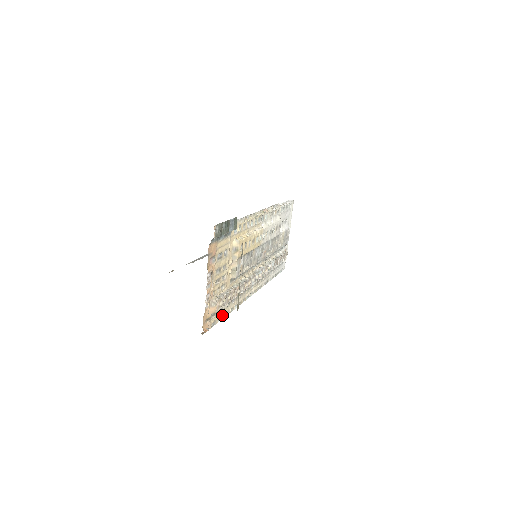
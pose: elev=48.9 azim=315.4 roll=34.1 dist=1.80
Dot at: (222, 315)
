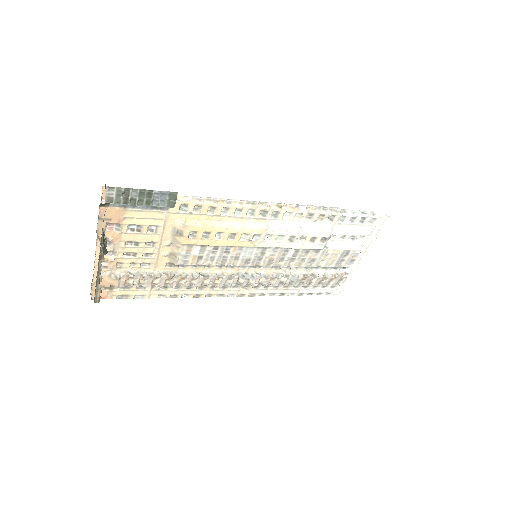
Dot at: (146, 294)
